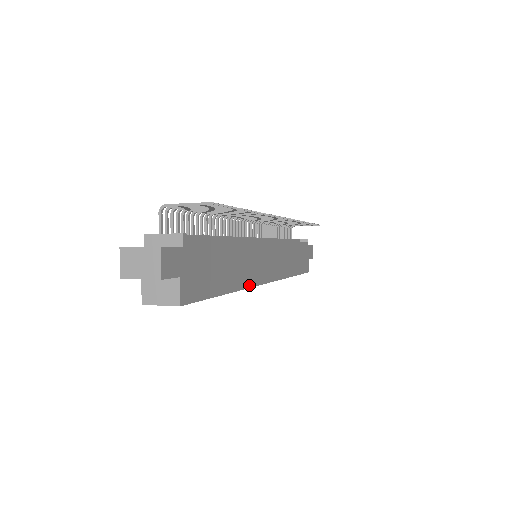
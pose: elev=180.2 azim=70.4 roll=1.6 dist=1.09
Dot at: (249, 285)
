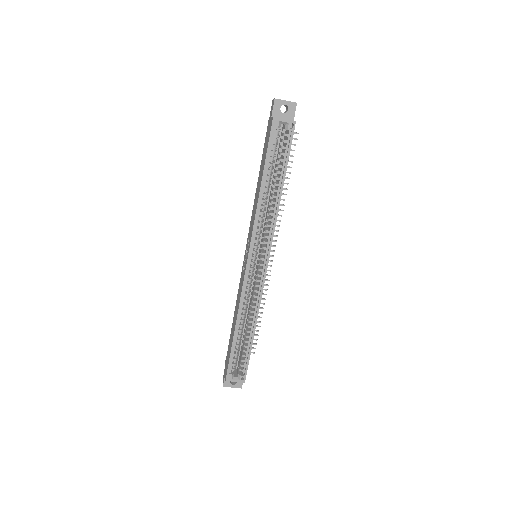
Dot at: (276, 221)
